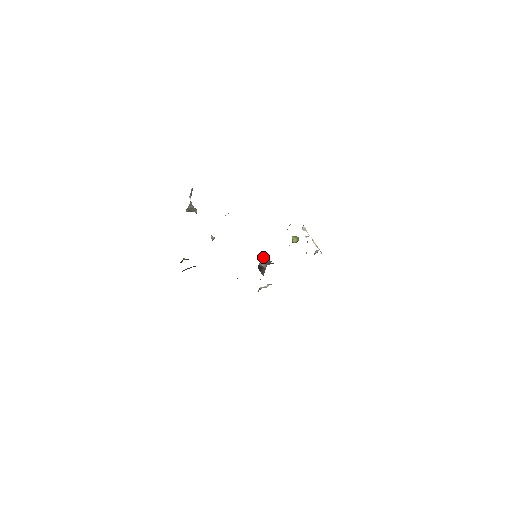
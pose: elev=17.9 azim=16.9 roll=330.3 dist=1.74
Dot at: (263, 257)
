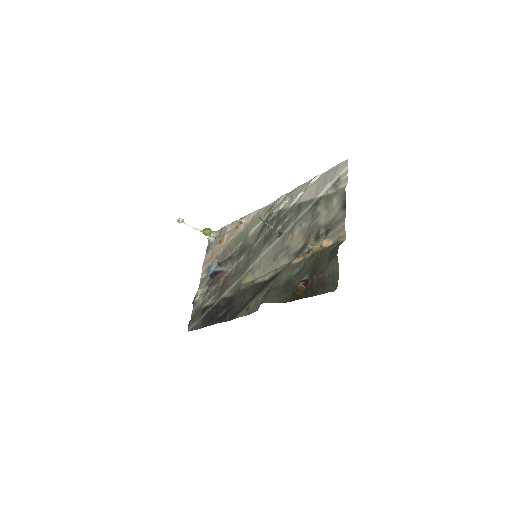
Dot at: (216, 261)
